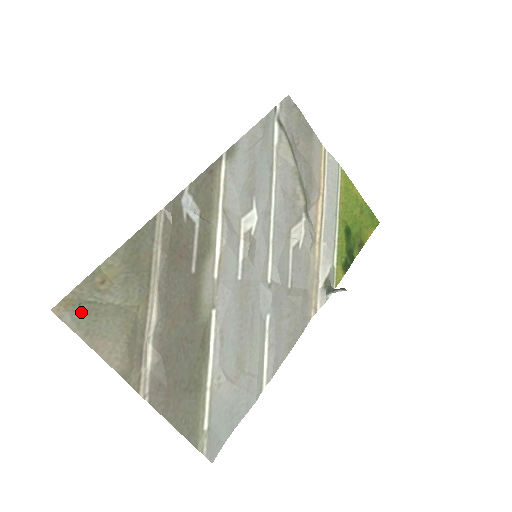
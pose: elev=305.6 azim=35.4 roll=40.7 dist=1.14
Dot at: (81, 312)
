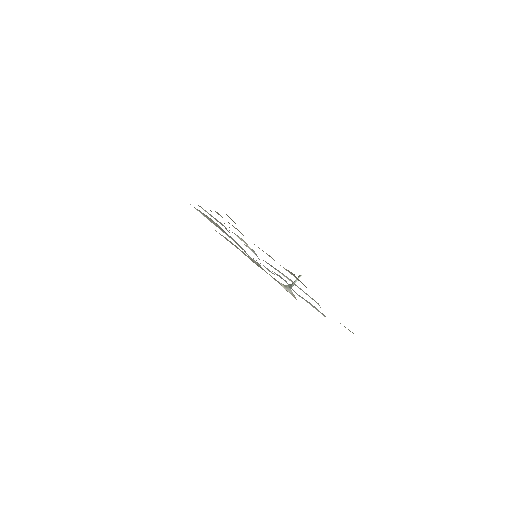
Dot at: occluded
